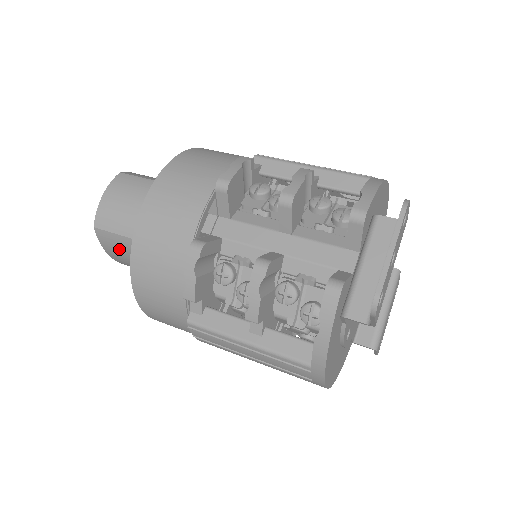
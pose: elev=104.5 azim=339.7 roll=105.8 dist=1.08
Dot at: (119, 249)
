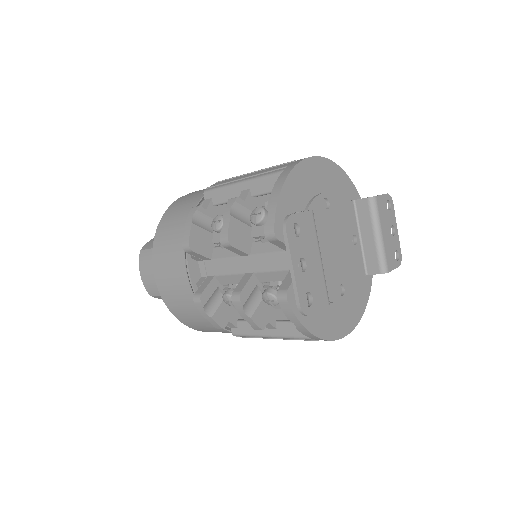
Dot at: occluded
